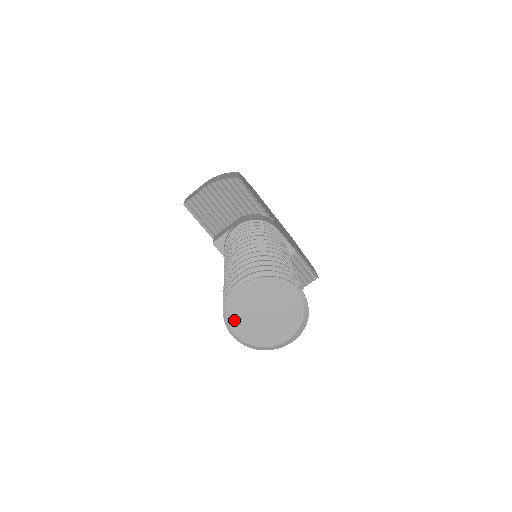
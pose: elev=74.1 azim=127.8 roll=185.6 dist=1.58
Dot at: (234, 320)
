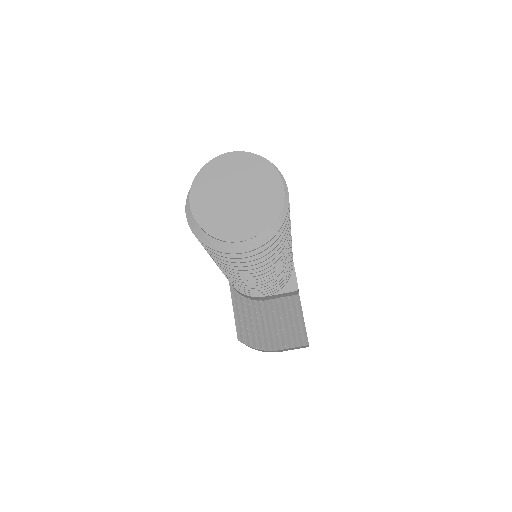
Dot at: (199, 187)
